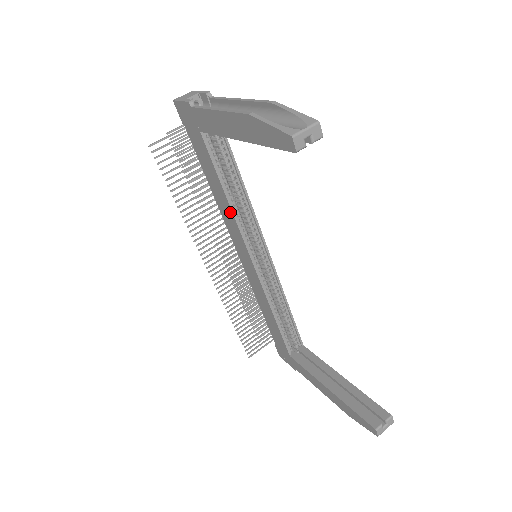
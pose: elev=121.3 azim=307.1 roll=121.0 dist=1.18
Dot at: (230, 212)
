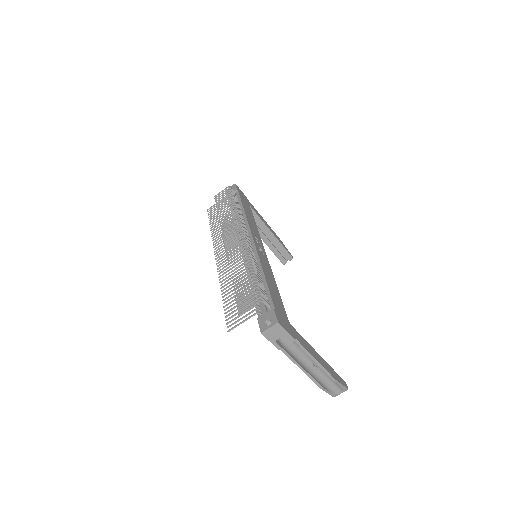
Dot at: occluded
